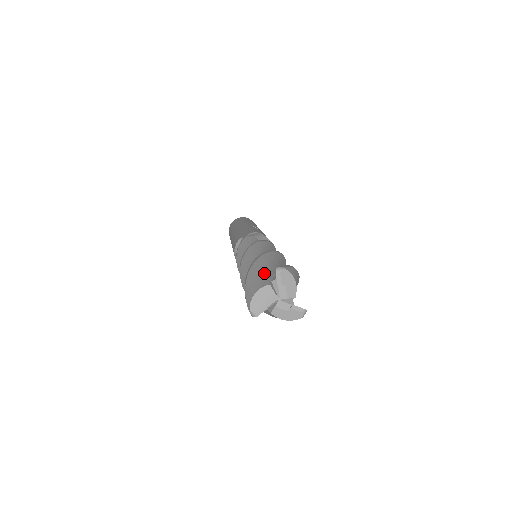
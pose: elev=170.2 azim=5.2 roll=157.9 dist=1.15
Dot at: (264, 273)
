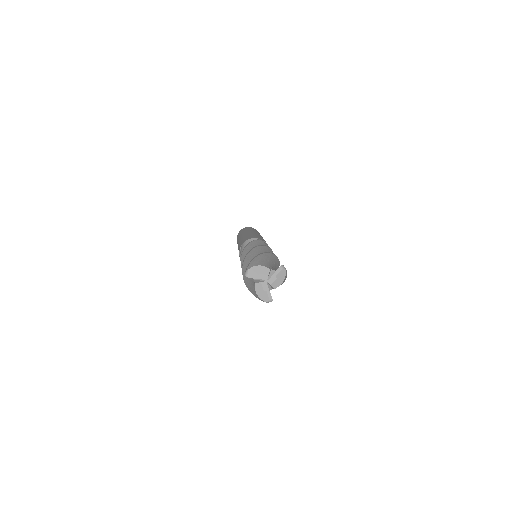
Dot at: (270, 262)
